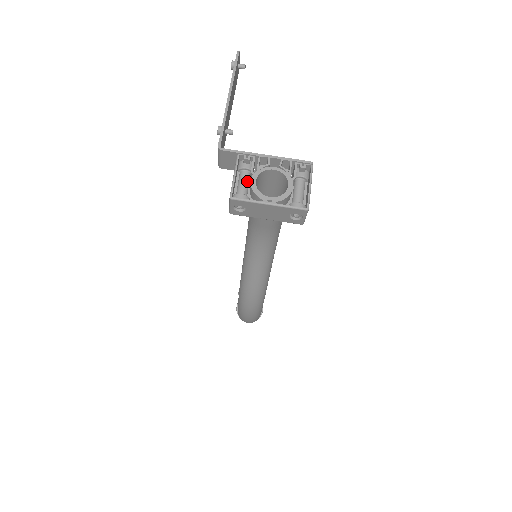
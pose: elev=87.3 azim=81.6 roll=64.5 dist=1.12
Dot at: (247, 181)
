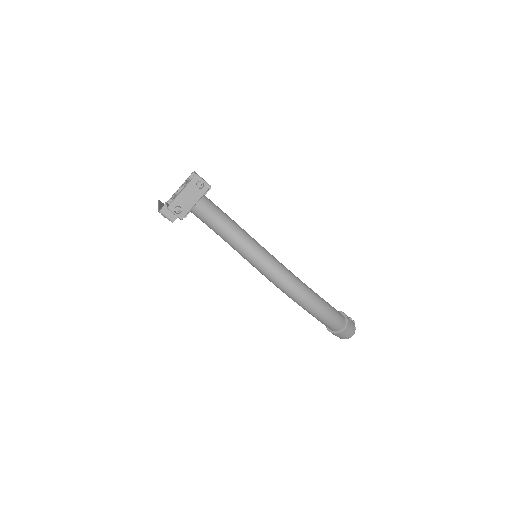
Dot at: occluded
